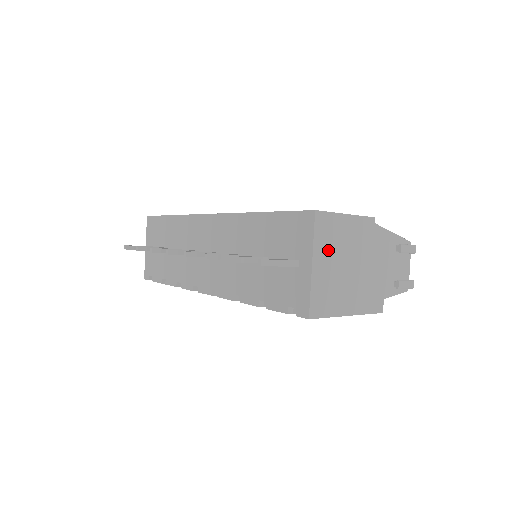
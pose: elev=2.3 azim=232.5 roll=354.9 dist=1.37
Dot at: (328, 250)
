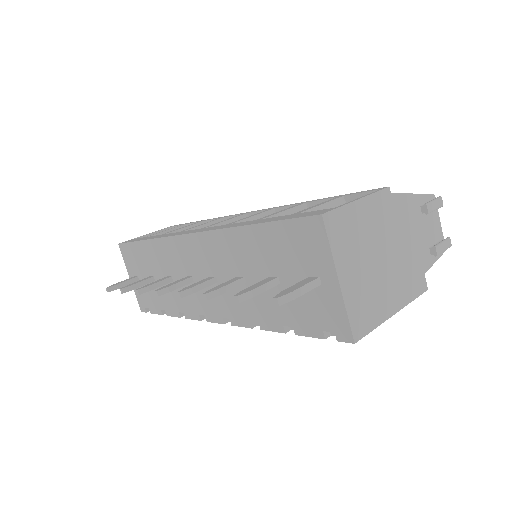
Dot at: (351, 253)
